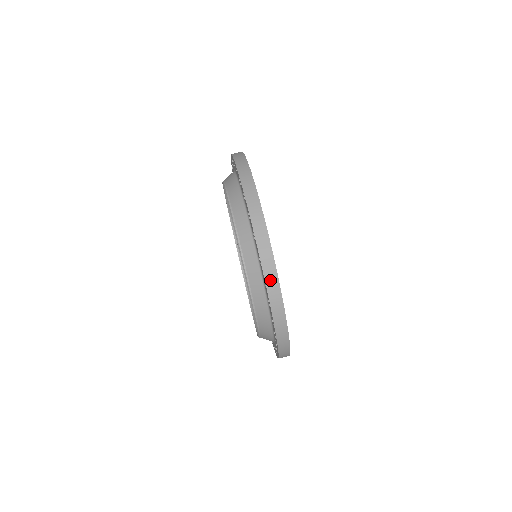
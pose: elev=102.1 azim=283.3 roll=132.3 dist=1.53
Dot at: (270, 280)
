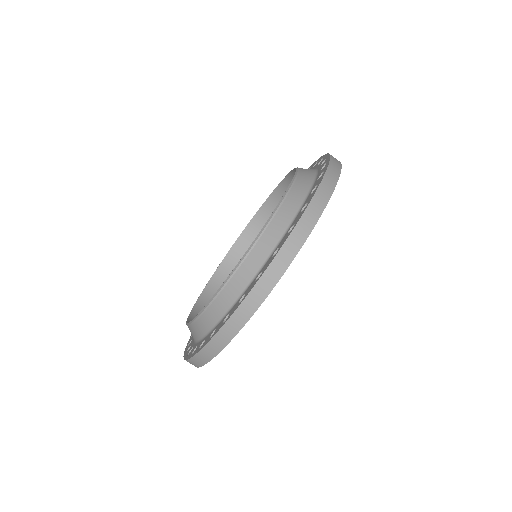
Dot at: (286, 251)
